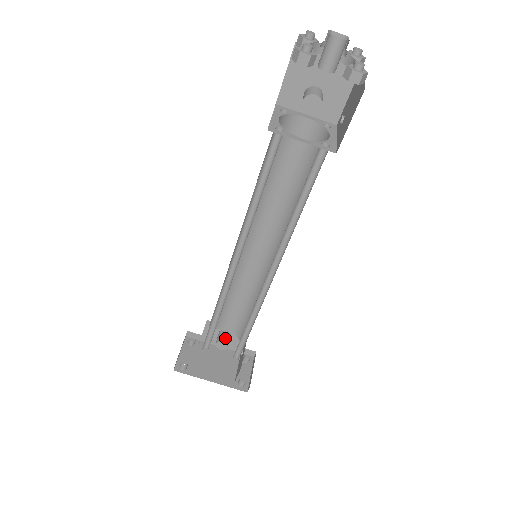
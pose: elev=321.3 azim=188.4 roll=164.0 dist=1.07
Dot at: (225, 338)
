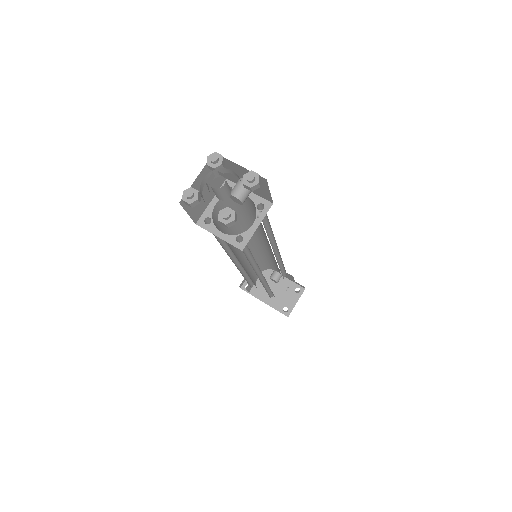
Dot at: (276, 276)
